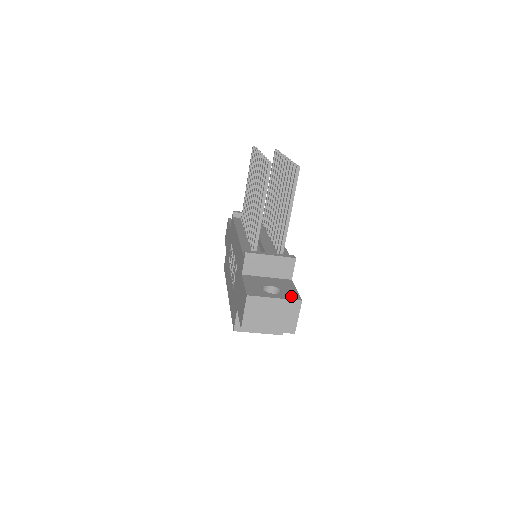
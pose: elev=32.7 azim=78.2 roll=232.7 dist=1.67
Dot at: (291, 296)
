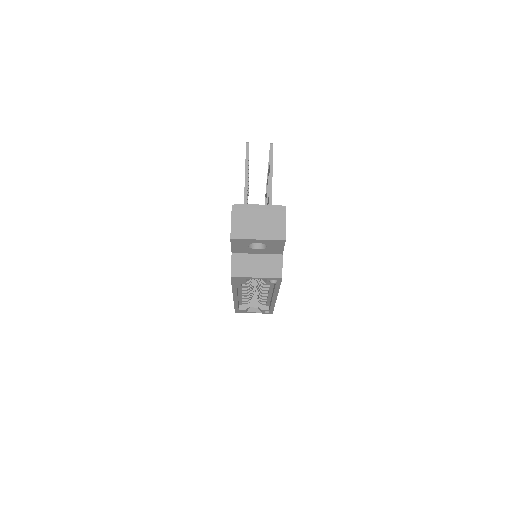
Dot at: occluded
